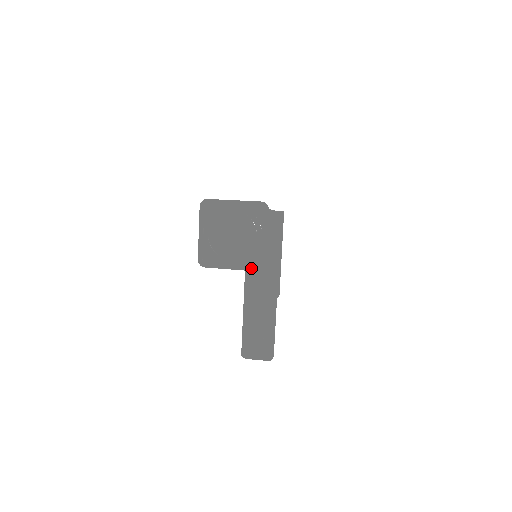
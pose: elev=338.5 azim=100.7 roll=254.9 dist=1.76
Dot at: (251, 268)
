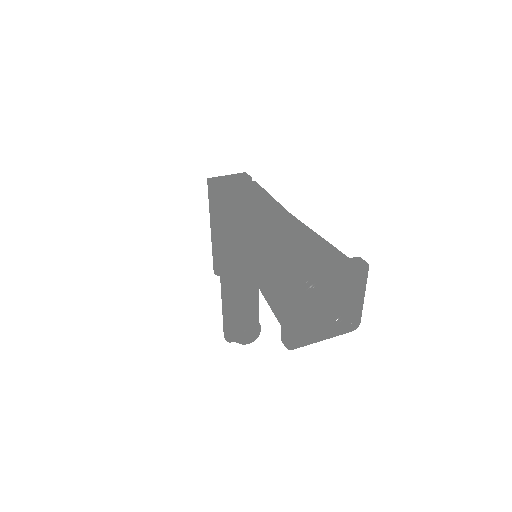
Dot at: (343, 329)
